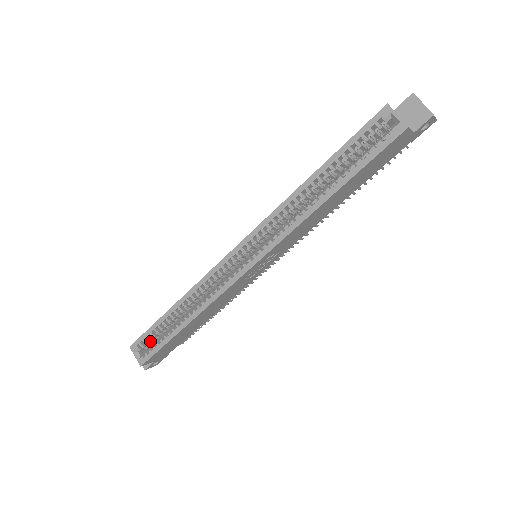
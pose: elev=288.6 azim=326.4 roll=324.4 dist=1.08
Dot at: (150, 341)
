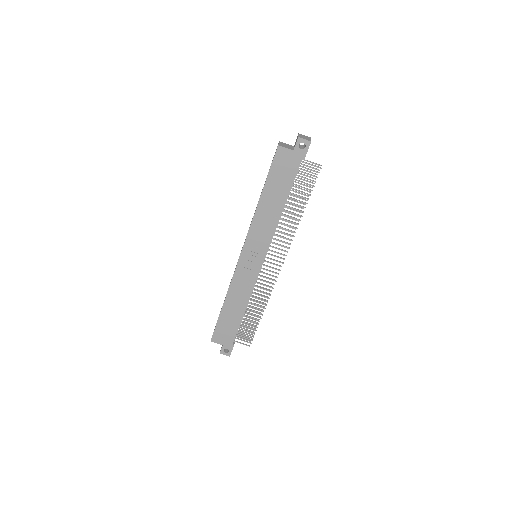
Dot at: occluded
